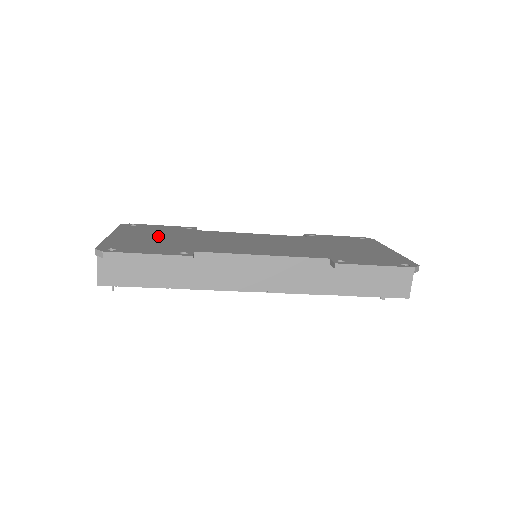
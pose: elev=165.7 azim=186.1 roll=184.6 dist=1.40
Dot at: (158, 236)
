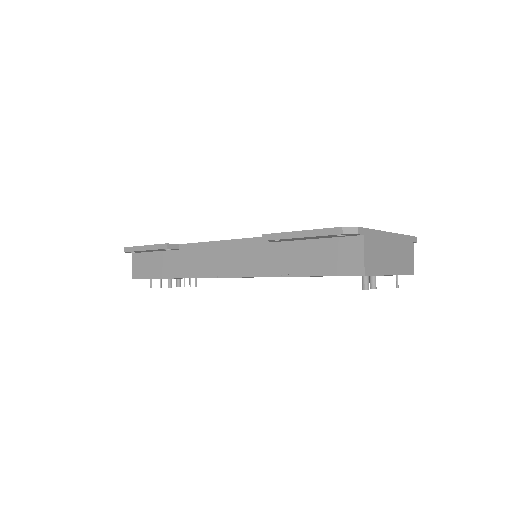
Dot at: occluded
